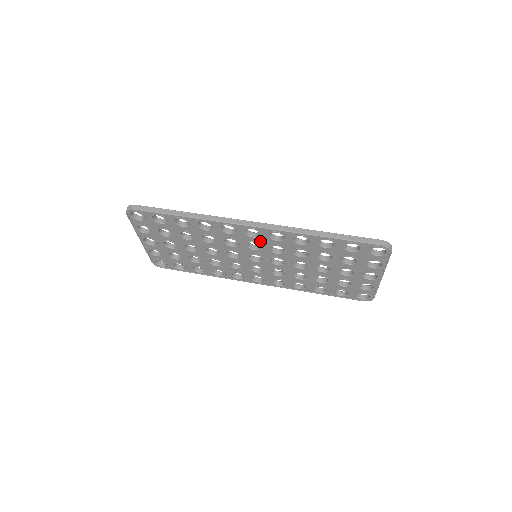
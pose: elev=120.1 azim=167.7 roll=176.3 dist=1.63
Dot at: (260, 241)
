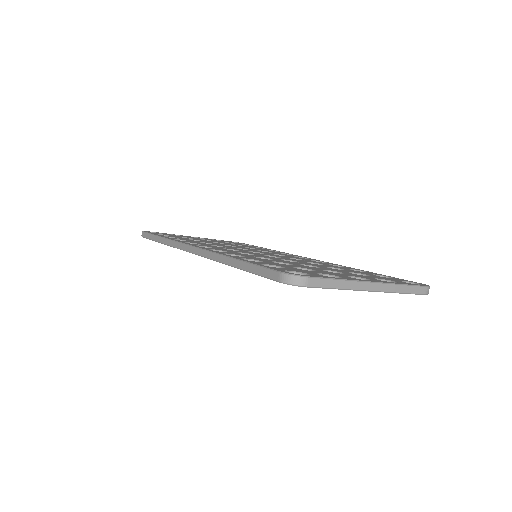
Dot at: occluded
